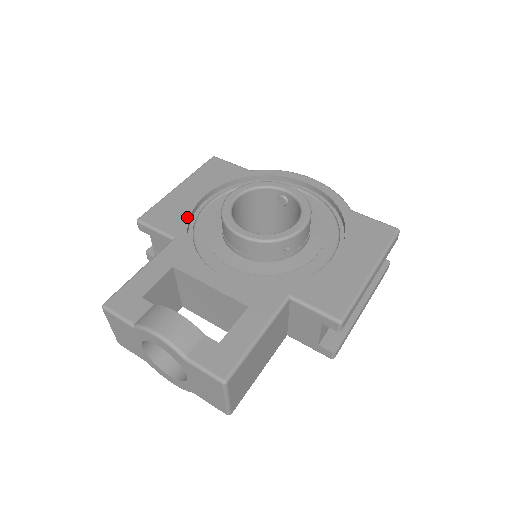
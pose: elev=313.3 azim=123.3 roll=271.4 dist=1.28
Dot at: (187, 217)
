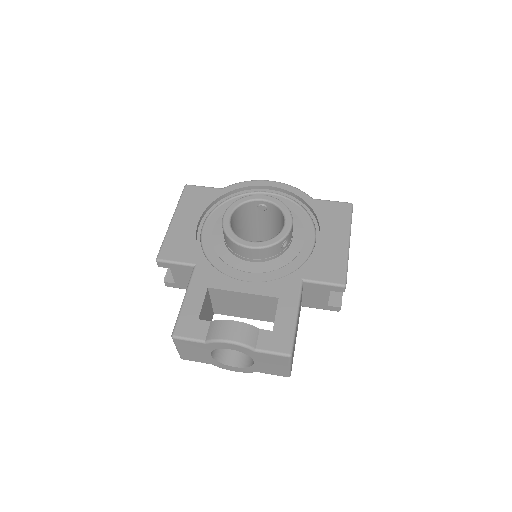
Dot at: (195, 244)
